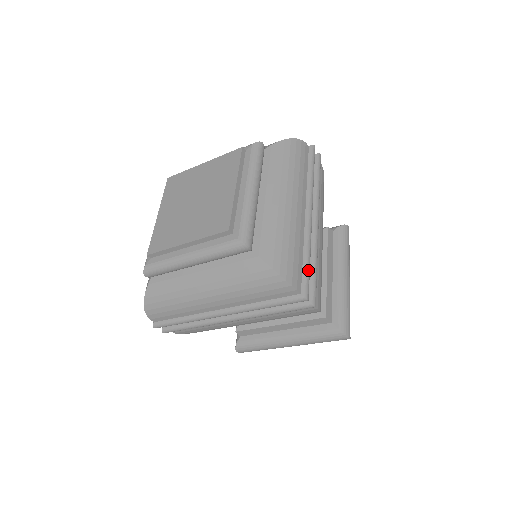
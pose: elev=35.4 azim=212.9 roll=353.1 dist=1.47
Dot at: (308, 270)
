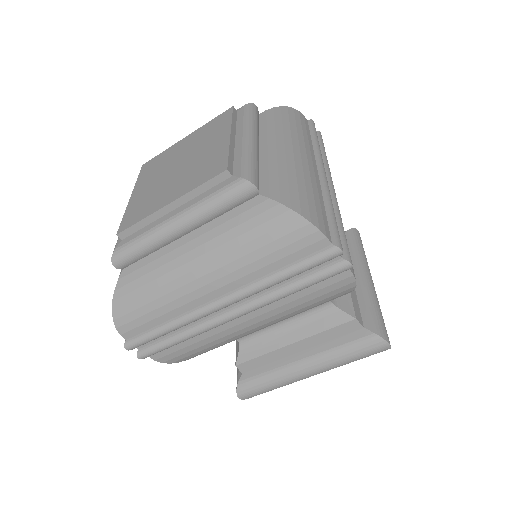
Dot at: (335, 222)
